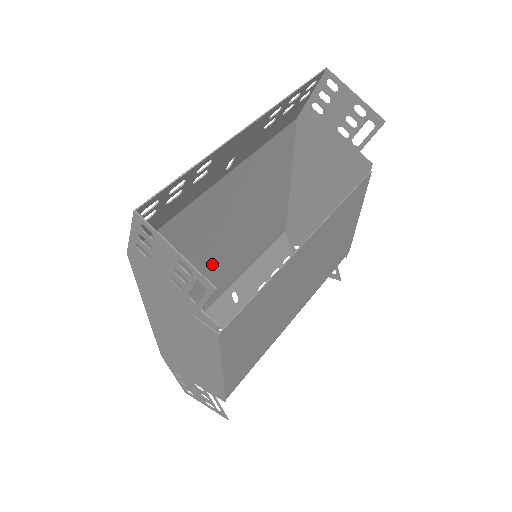
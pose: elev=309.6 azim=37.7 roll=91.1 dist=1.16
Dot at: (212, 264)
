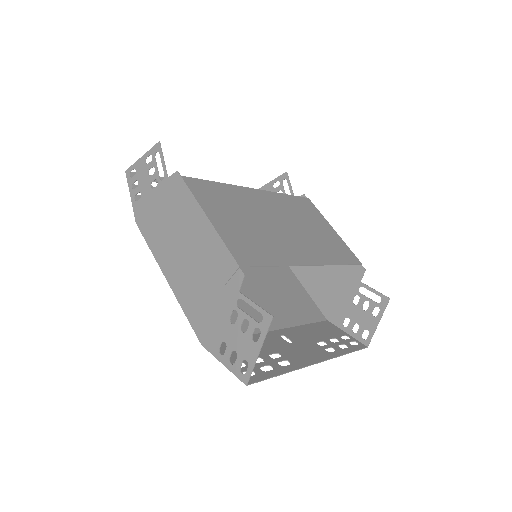
Dot at: occluded
